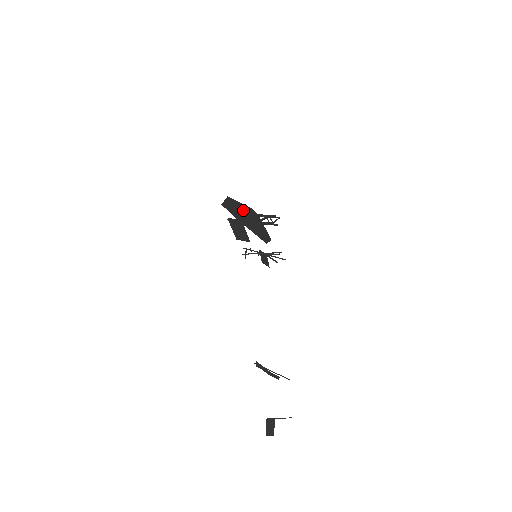
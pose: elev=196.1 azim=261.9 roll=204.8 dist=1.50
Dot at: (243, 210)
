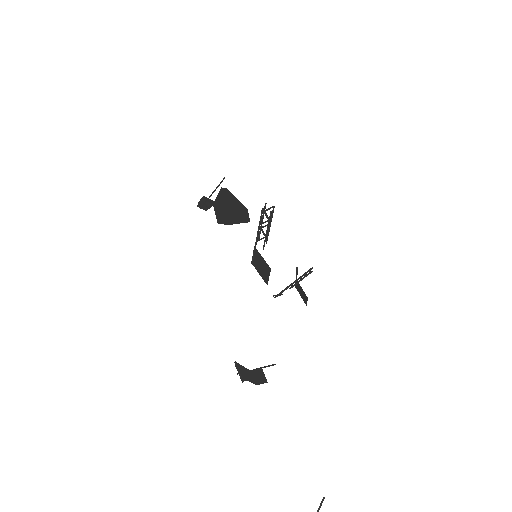
Dot at: (222, 202)
